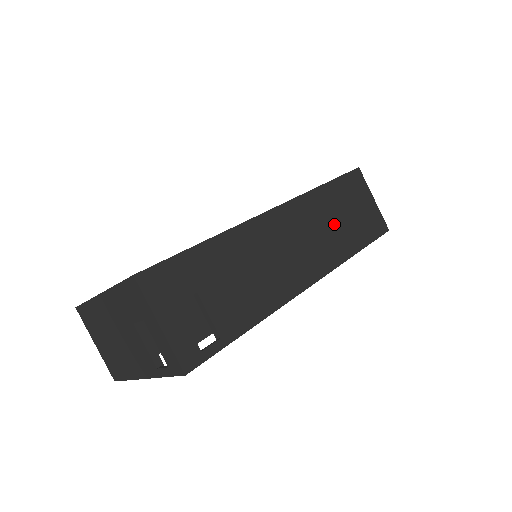
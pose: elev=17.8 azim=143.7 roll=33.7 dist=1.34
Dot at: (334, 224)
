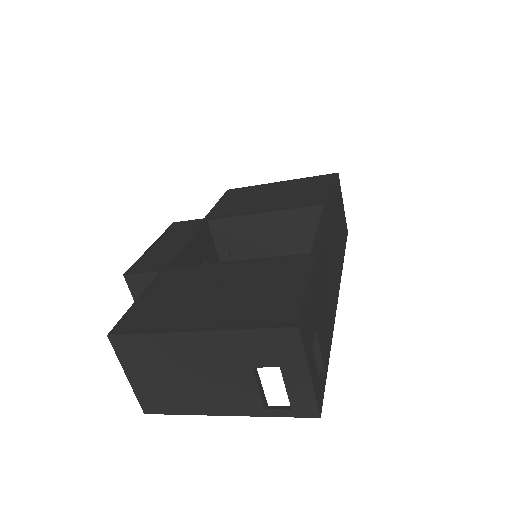
Dot at: (338, 233)
